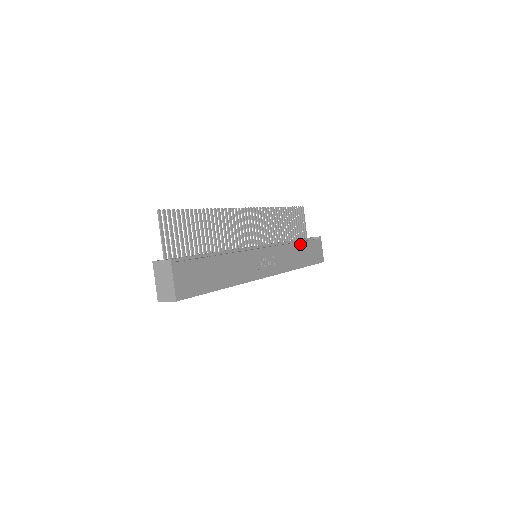
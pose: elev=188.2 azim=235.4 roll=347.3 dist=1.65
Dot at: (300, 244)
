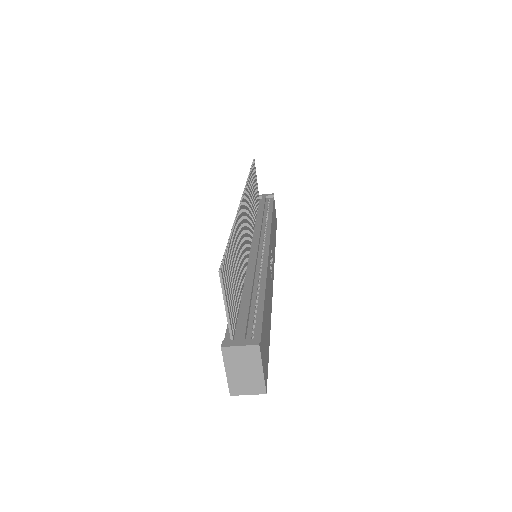
Dot at: (272, 216)
